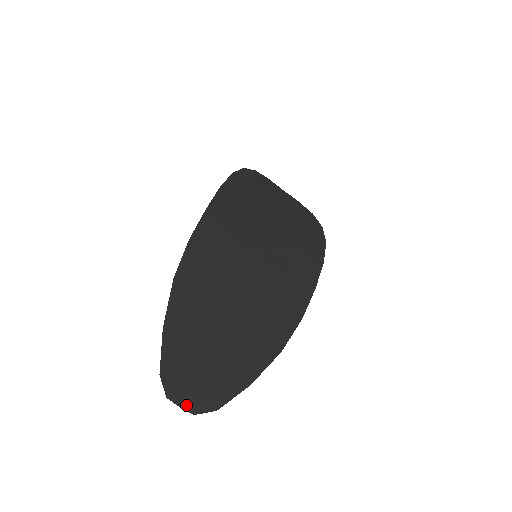
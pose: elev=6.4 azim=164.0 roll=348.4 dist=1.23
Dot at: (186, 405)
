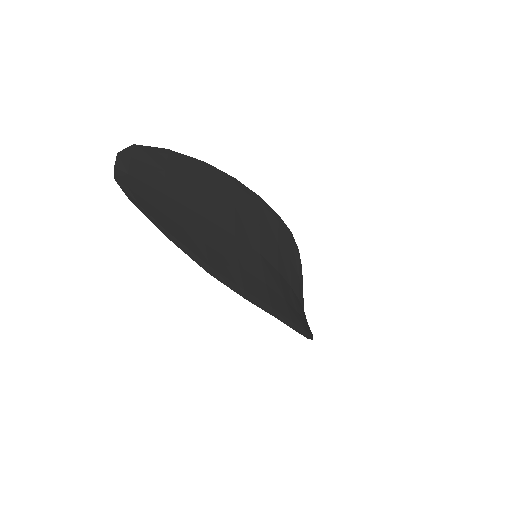
Dot at: (119, 173)
